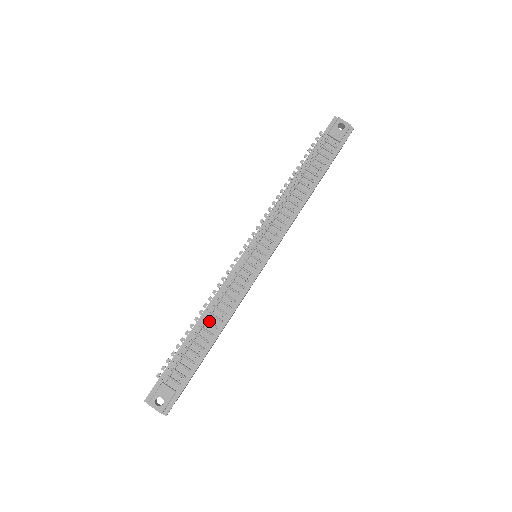
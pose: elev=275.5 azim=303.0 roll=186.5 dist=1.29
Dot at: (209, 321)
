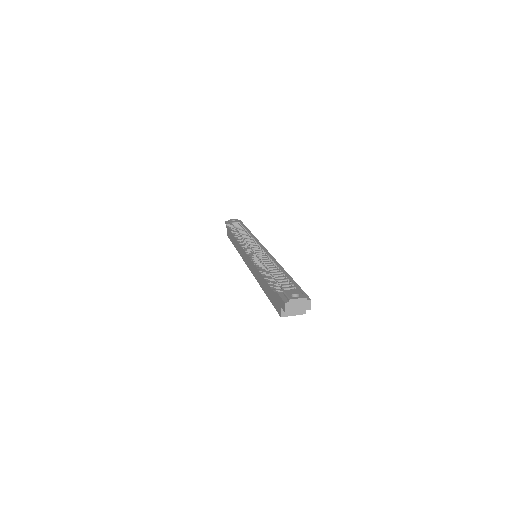
Dot at: (269, 269)
